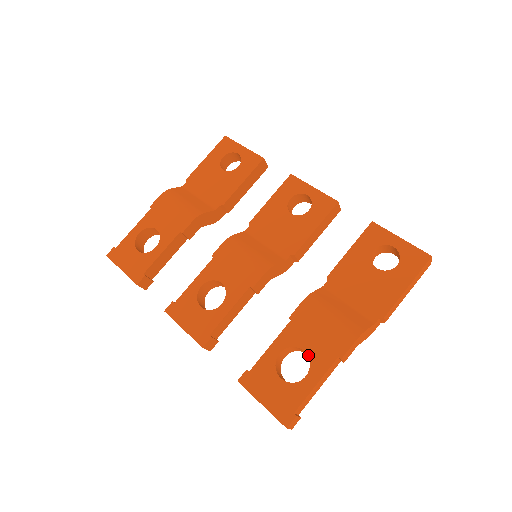
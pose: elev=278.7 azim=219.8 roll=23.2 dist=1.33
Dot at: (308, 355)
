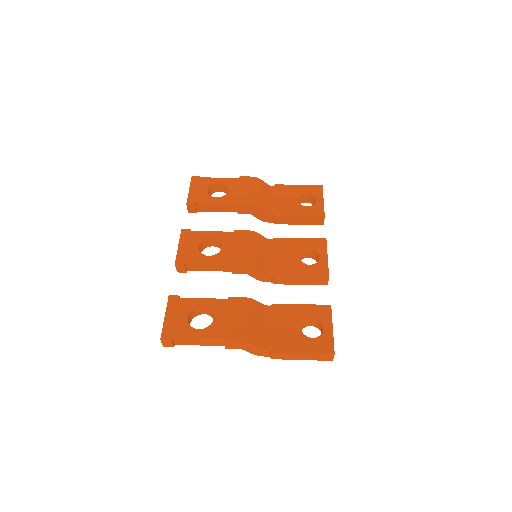
Dot at: (213, 322)
